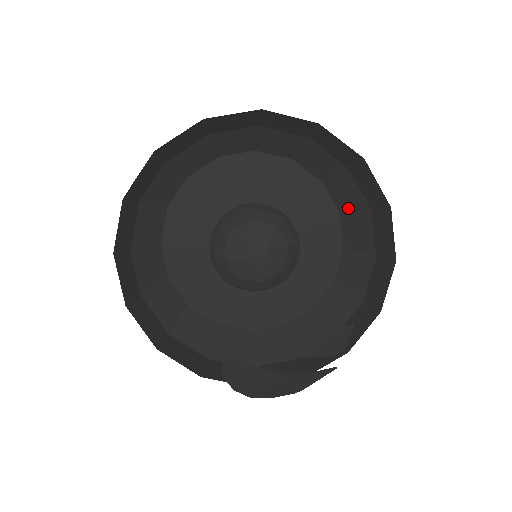
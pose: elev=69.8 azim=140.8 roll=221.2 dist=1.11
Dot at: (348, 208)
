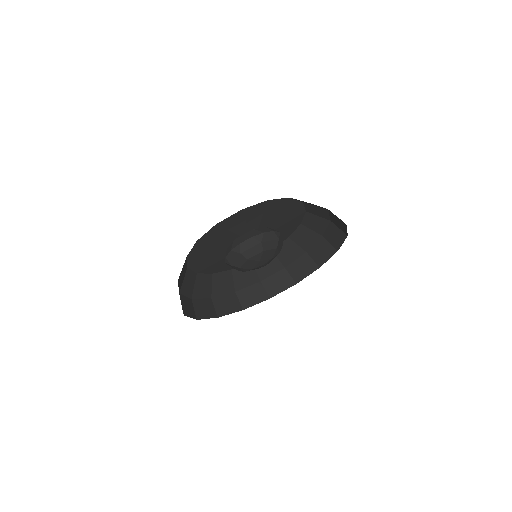
Dot at: (314, 214)
